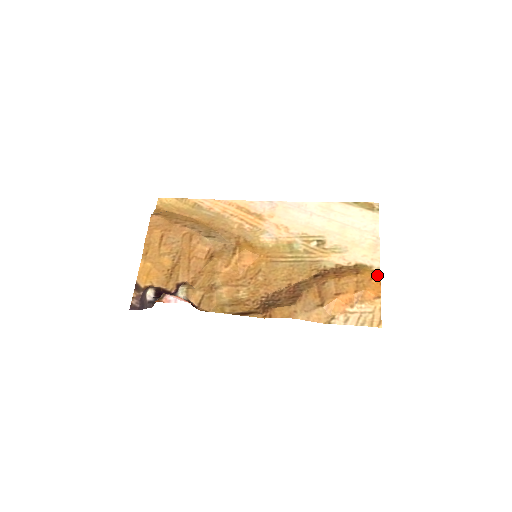
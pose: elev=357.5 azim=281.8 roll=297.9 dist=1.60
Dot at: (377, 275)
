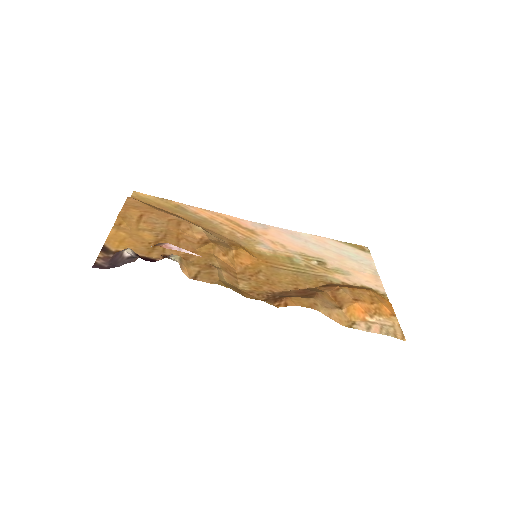
Dot at: (385, 298)
